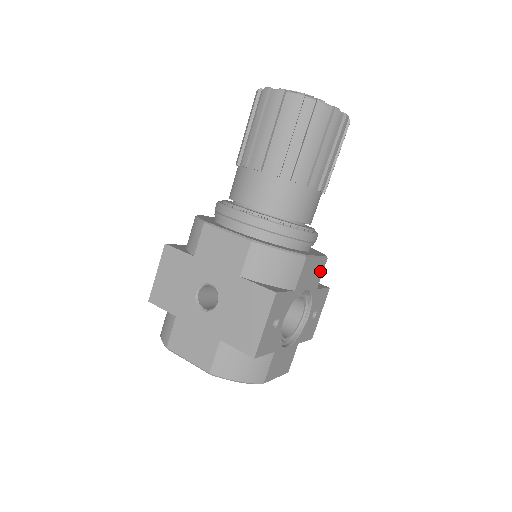
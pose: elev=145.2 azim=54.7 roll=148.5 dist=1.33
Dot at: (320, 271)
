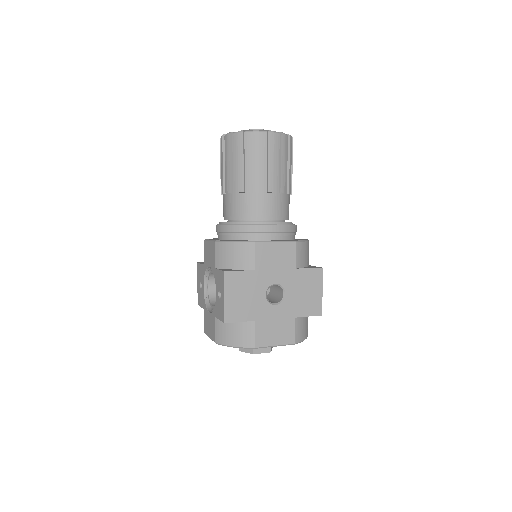
Dot at: occluded
